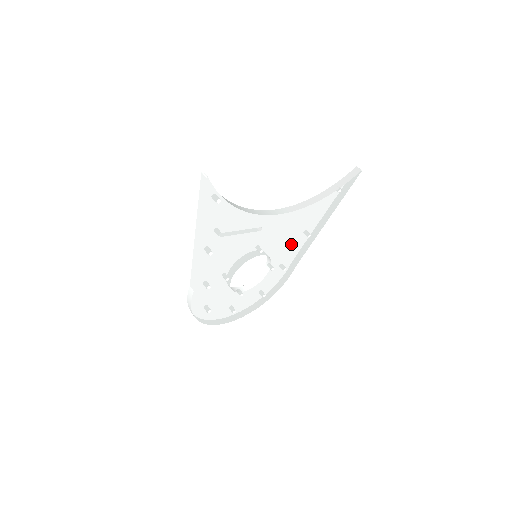
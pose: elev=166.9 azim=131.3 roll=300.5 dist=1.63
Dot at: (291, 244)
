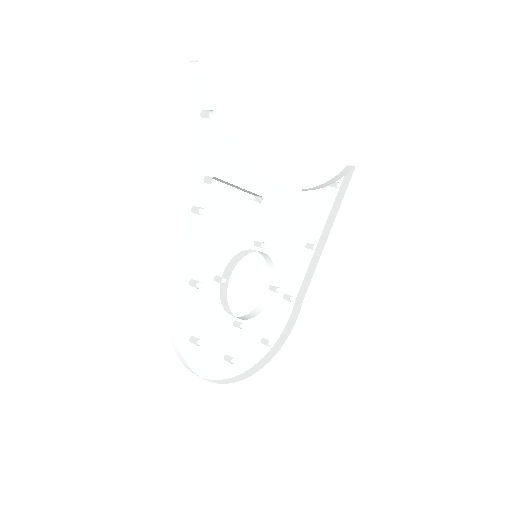
Dot at: (295, 251)
